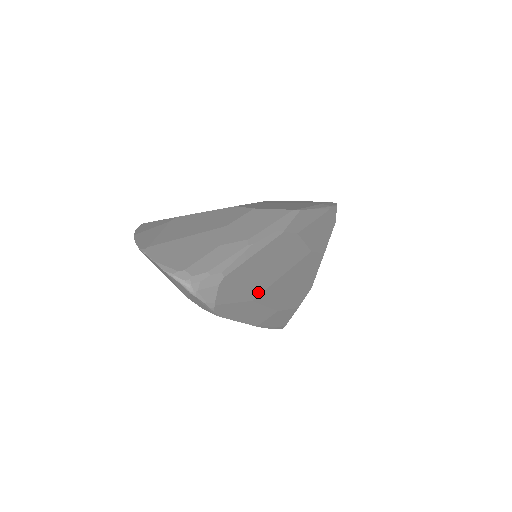
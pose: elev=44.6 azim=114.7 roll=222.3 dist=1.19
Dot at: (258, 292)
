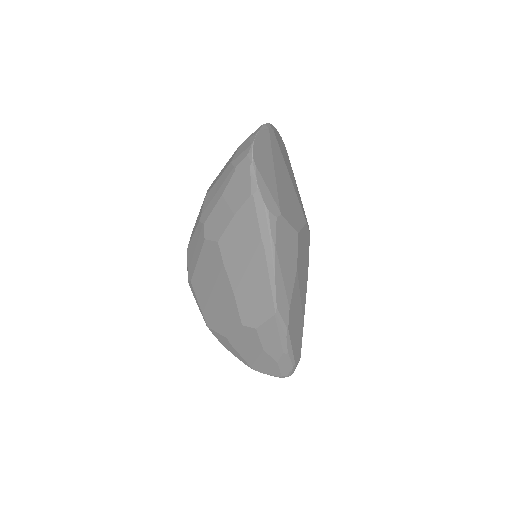
Dot at: (302, 322)
